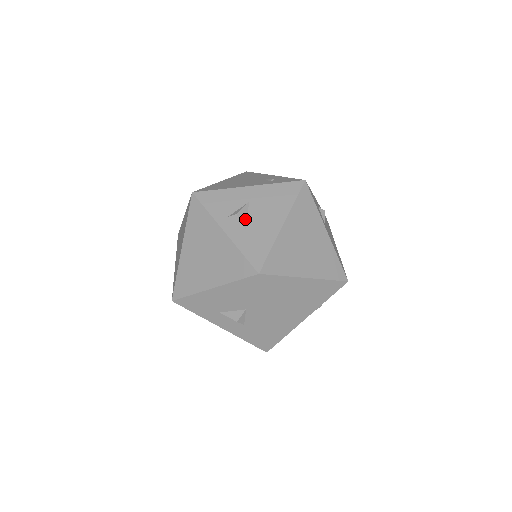
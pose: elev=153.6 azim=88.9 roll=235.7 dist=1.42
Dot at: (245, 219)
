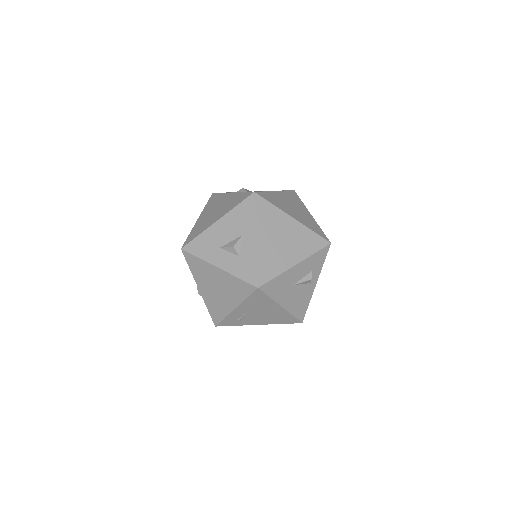
Dot at: (248, 191)
